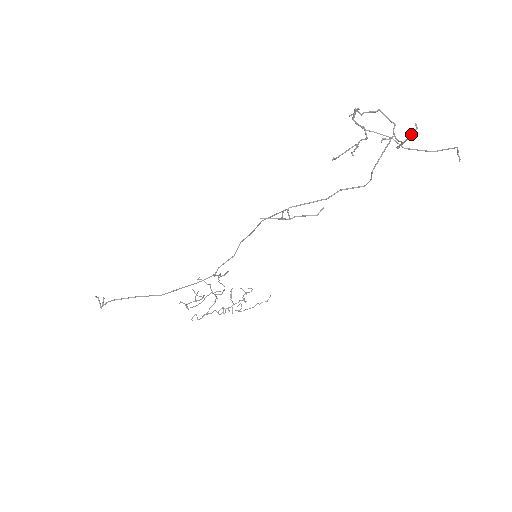
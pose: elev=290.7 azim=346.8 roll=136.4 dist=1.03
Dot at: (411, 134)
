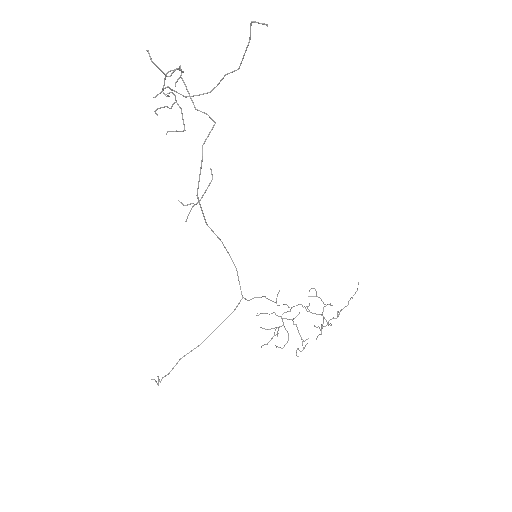
Dot at: (150, 59)
